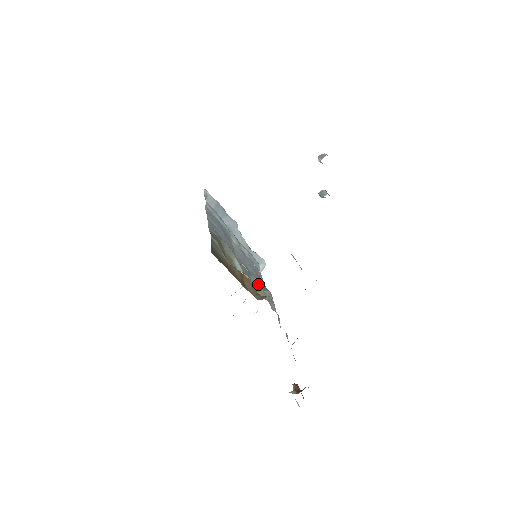
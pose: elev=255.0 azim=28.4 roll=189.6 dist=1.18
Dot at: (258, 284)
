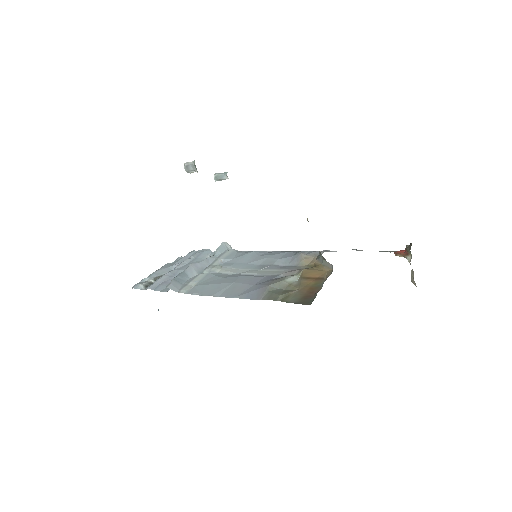
Dot at: (288, 261)
